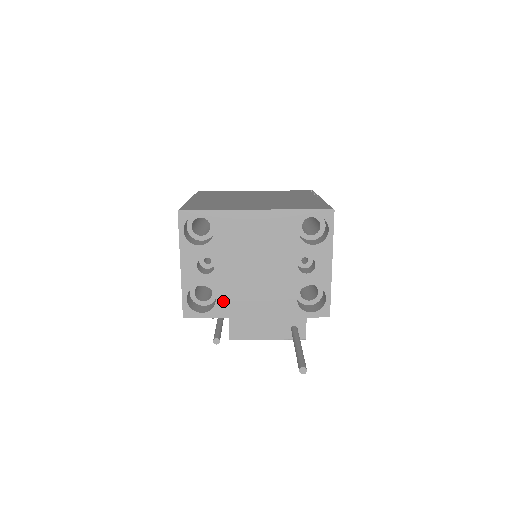
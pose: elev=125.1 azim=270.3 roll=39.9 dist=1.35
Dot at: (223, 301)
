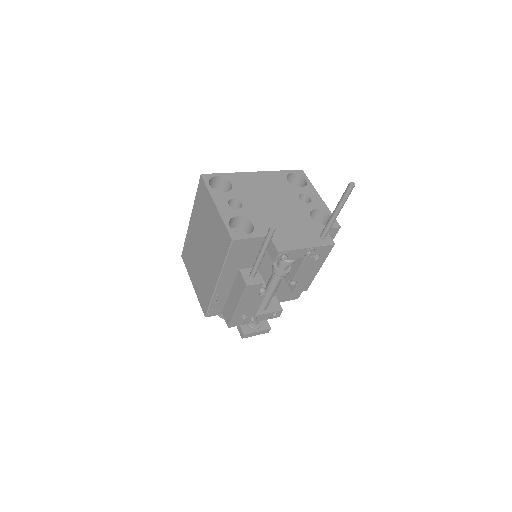
Dot at: (259, 225)
